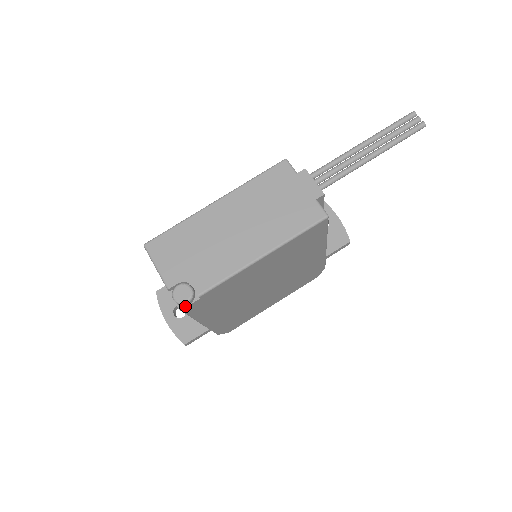
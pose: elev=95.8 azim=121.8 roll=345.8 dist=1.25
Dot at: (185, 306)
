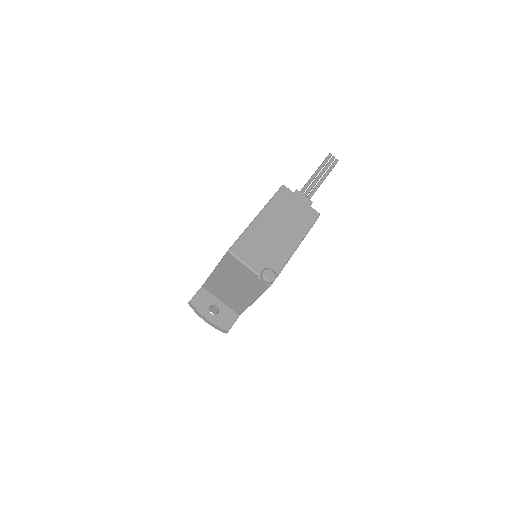
Dot at: (271, 284)
